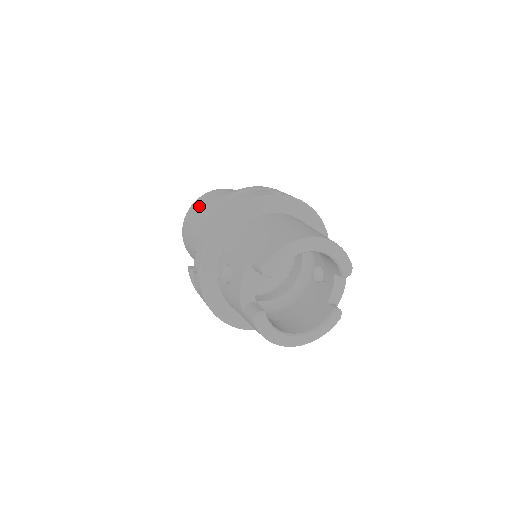
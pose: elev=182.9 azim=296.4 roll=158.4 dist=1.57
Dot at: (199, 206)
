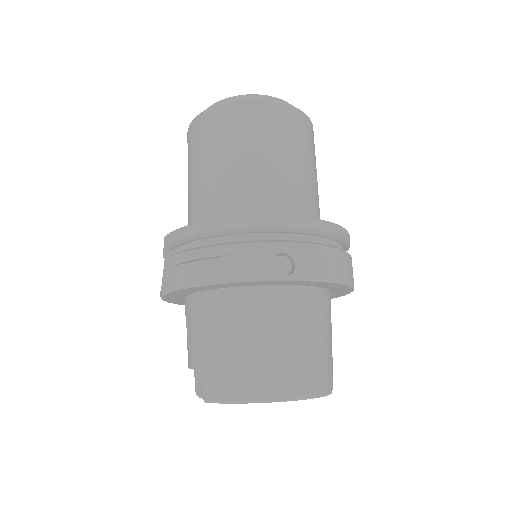
Dot at: (205, 137)
